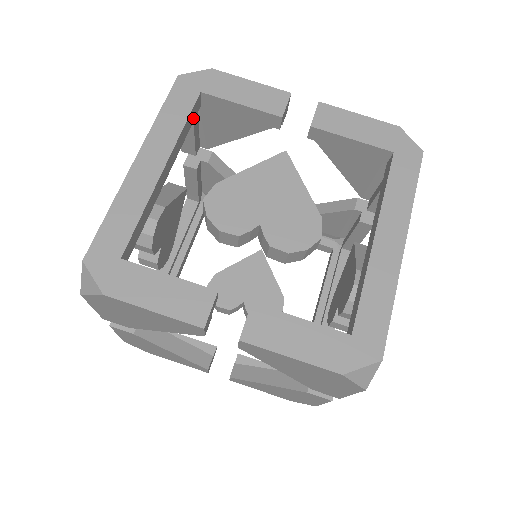
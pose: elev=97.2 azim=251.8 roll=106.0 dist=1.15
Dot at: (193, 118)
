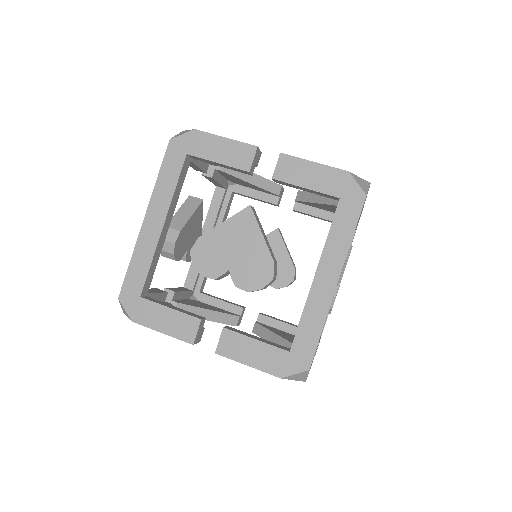
Dot at: (185, 173)
